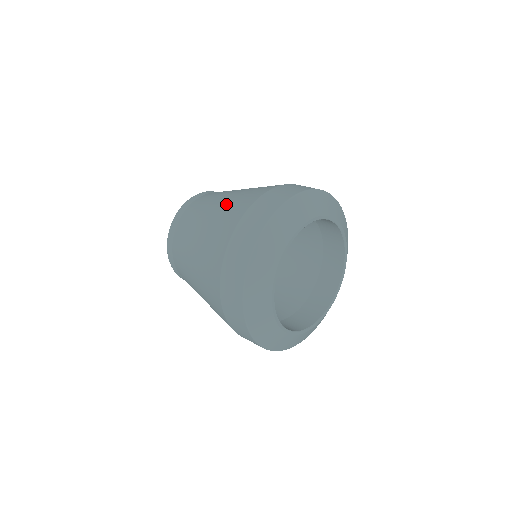
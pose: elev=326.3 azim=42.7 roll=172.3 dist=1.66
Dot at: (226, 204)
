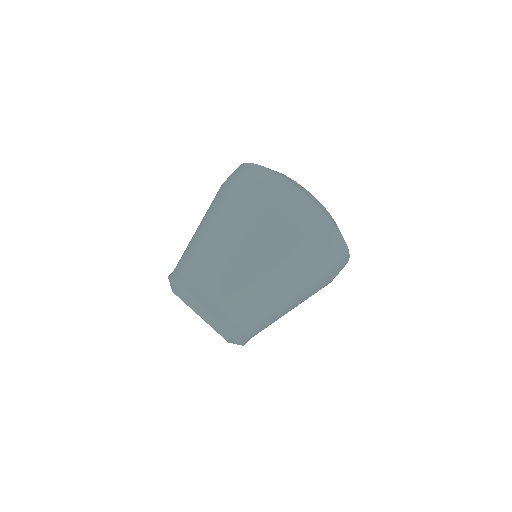
Dot at: occluded
